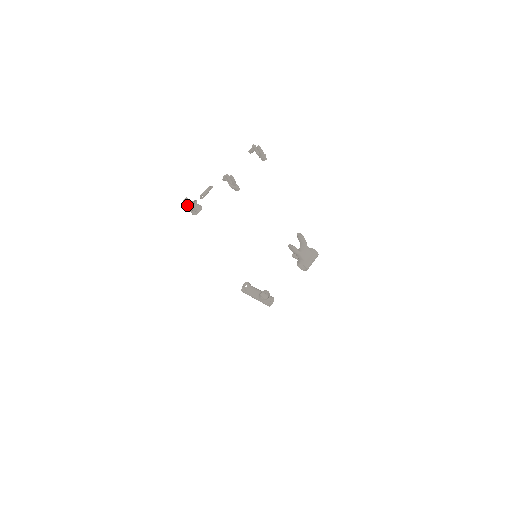
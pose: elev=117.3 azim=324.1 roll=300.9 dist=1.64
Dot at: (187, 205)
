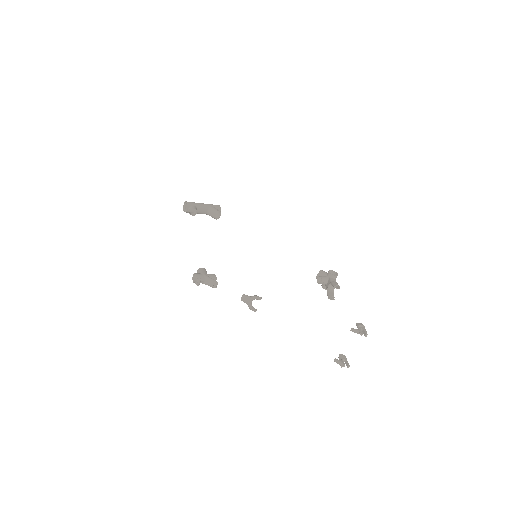
Dot at: occluded
